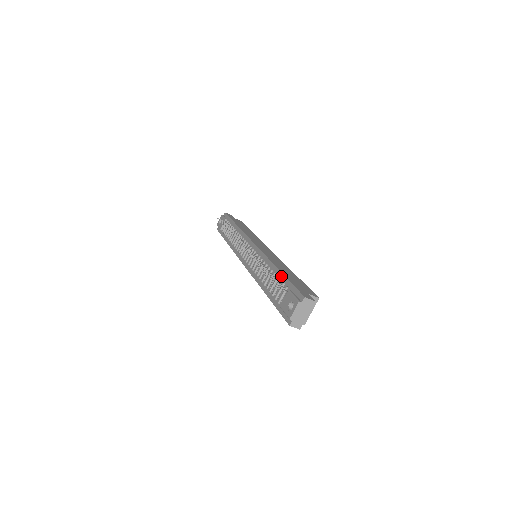
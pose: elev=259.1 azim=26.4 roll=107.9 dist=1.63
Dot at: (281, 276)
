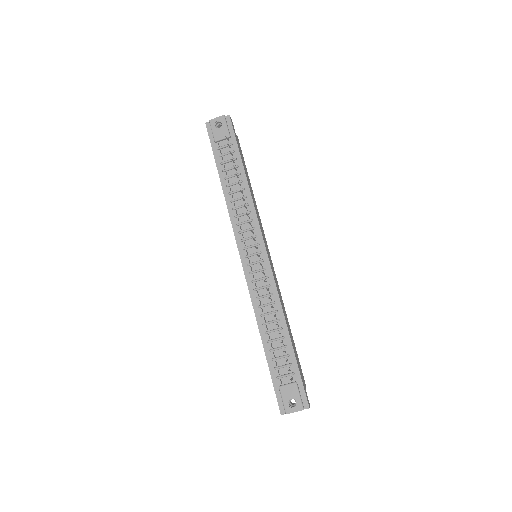
Dot at: (291, 351)
